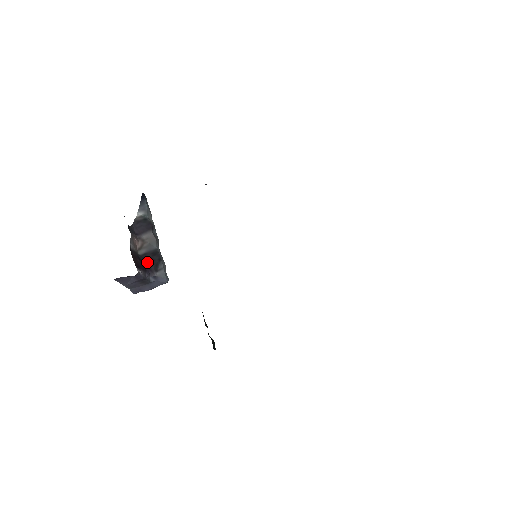
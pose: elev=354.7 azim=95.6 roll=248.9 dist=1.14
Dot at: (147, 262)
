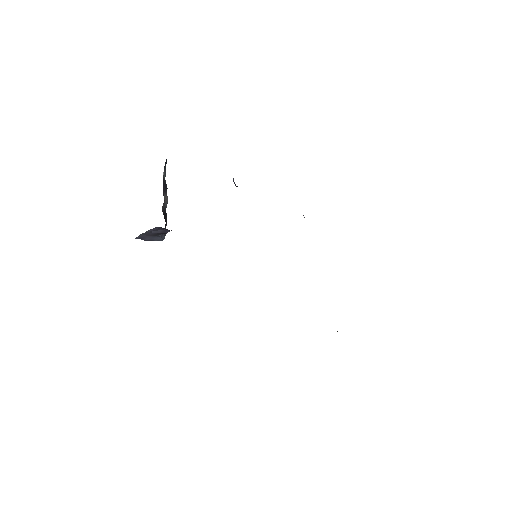
Dot at: occluded
